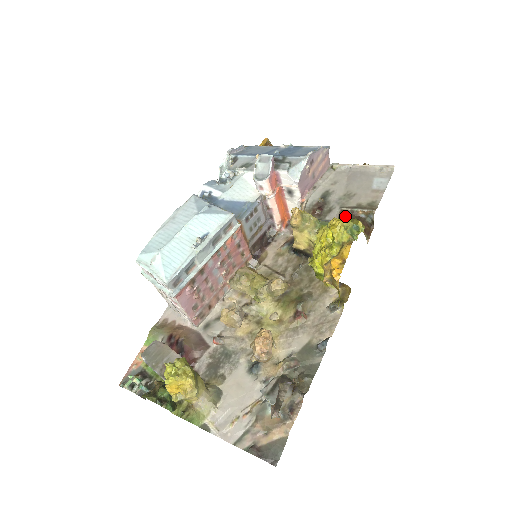
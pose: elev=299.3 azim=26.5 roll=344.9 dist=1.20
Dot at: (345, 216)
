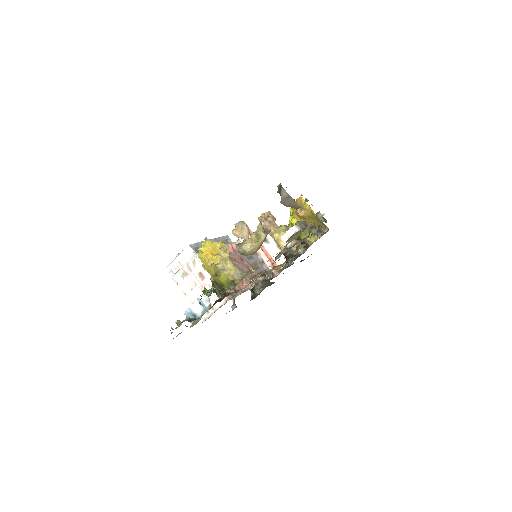
Dot at: occluded
